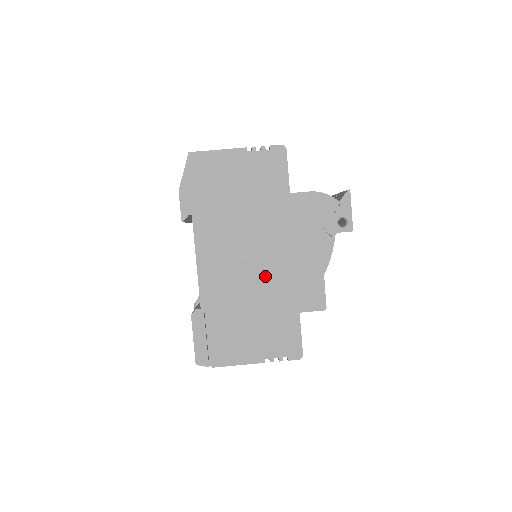
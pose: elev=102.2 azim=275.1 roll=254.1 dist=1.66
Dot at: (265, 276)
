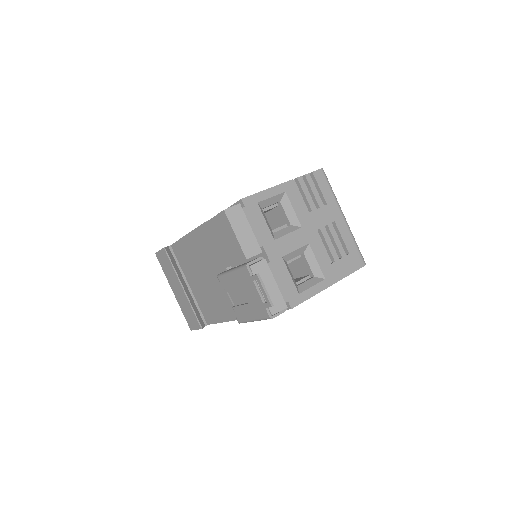
Dot at: occluded
